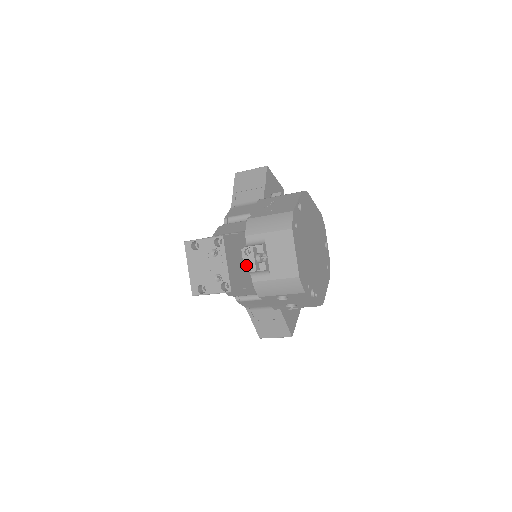
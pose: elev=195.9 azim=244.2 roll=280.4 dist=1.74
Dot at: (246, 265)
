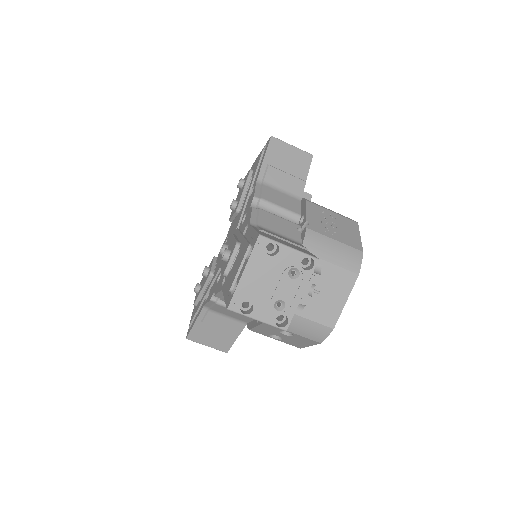
Dot at: occluded
